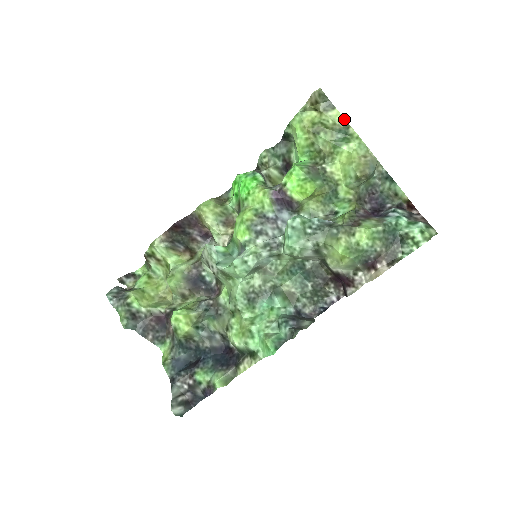
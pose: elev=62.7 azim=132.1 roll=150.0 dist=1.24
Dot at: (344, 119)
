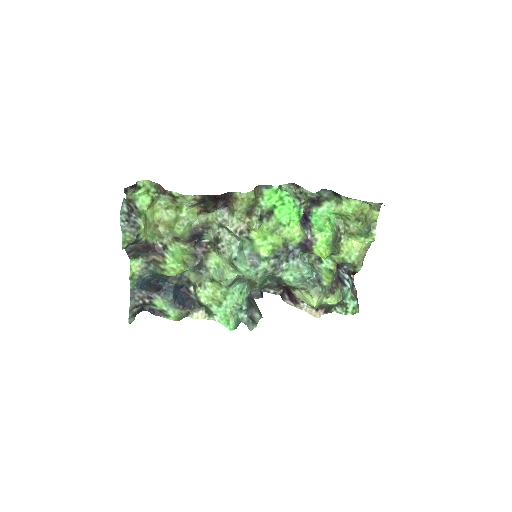
Dot at: occluded
